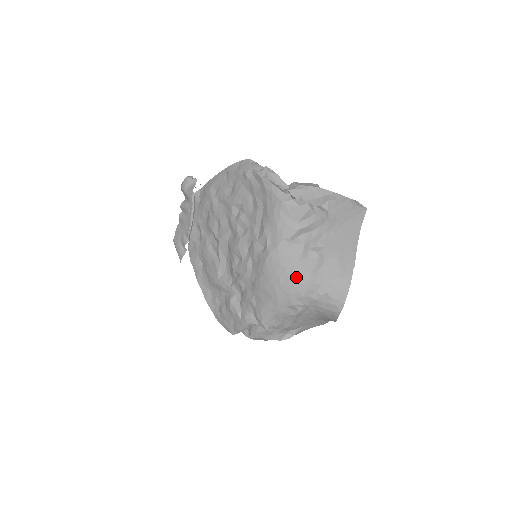
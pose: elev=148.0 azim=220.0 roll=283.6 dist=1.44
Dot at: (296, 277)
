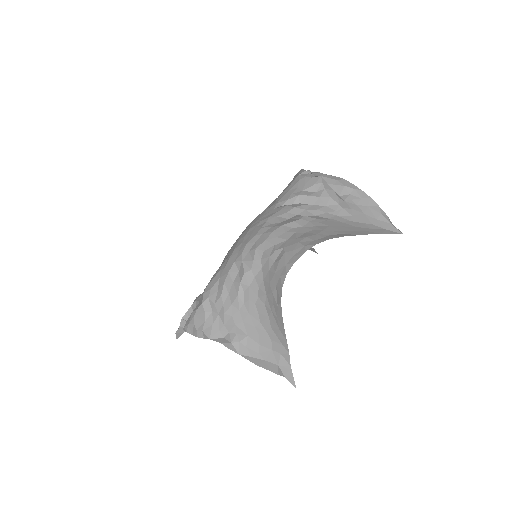
Dot at: (263, 228)
